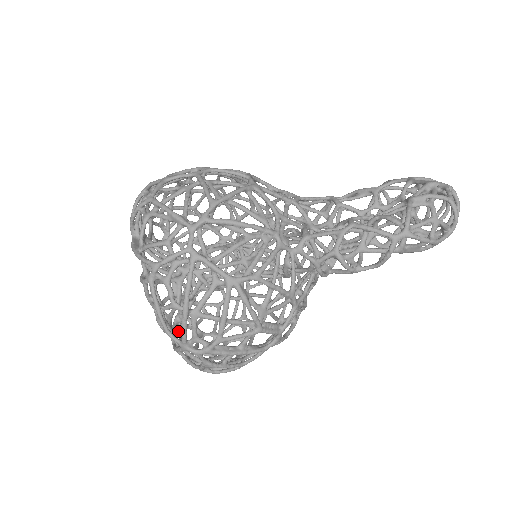
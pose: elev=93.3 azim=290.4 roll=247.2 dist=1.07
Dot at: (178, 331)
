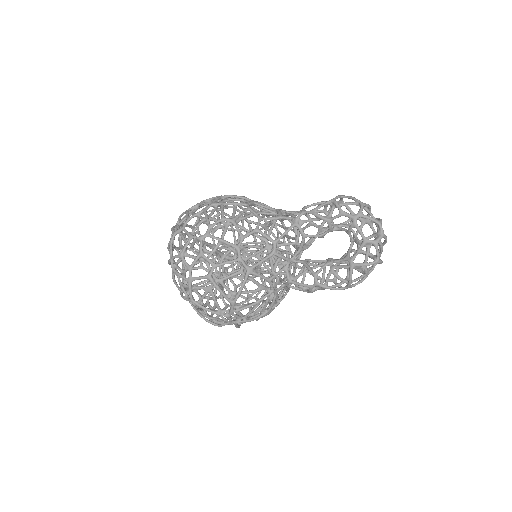
Dot at: occluded
